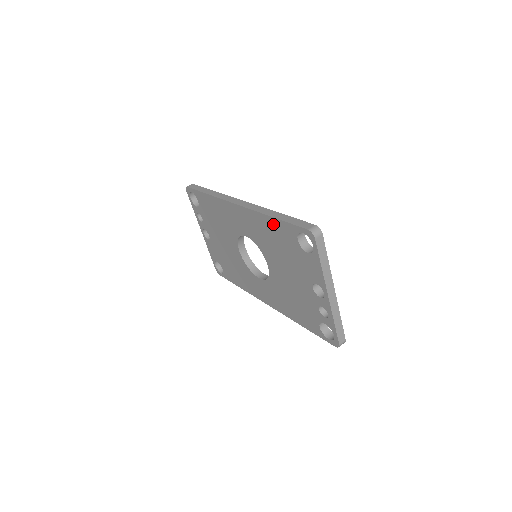
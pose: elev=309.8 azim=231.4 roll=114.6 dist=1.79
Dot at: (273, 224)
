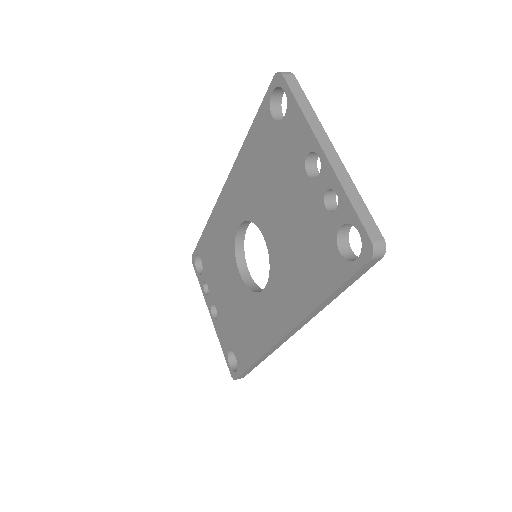
Dot at: (251, 143)
